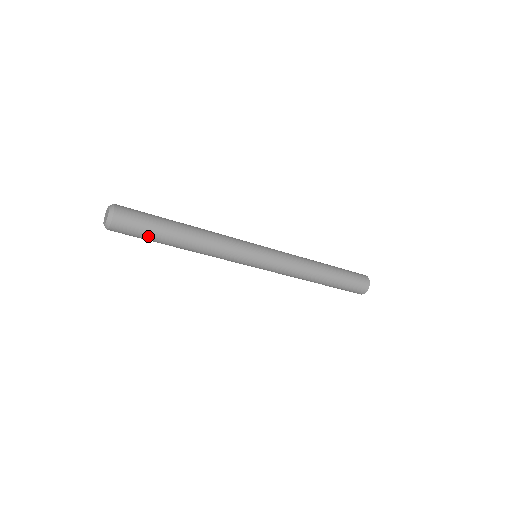
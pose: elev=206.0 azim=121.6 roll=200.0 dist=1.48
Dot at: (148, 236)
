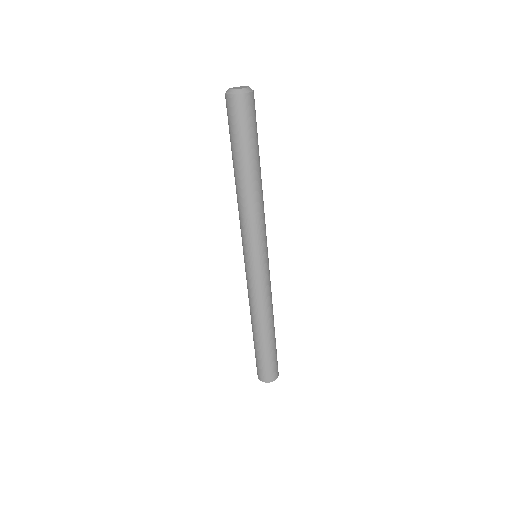
Dot at: (246, 137)
